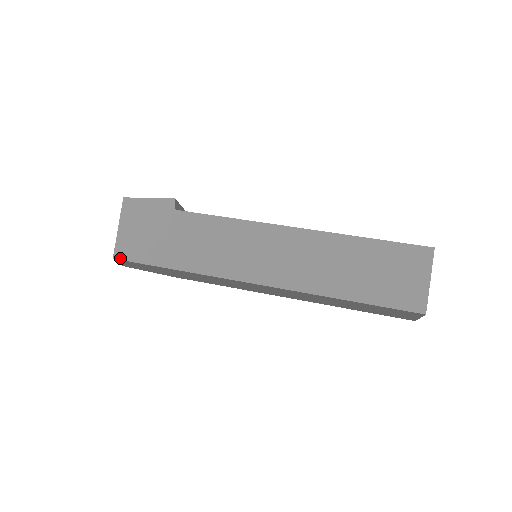
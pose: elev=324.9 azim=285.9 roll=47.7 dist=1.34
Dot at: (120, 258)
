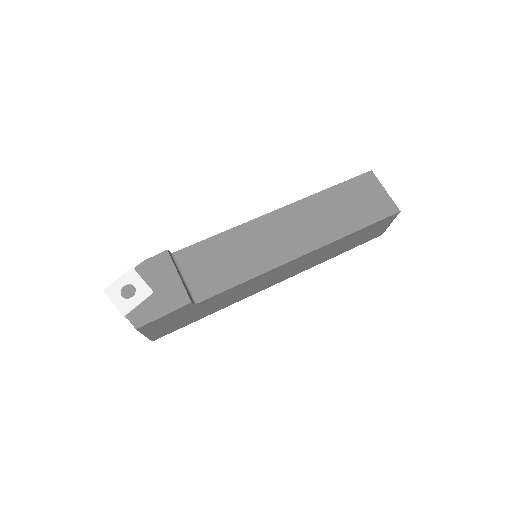
Dot at: occluded
